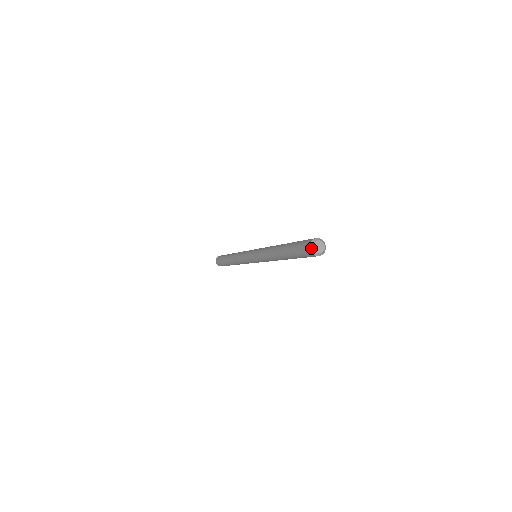
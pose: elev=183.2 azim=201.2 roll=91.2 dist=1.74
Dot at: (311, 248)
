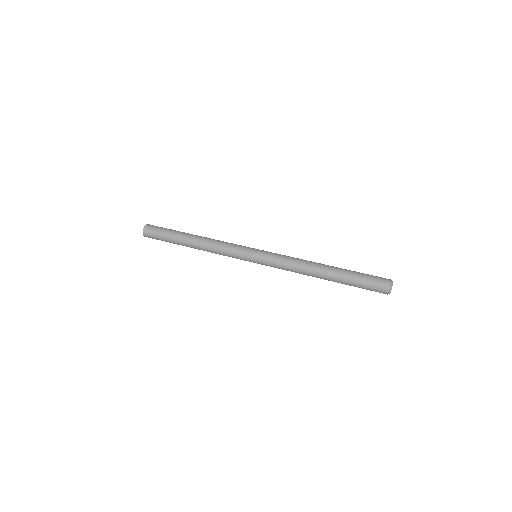
Dot at: (391, 287)
